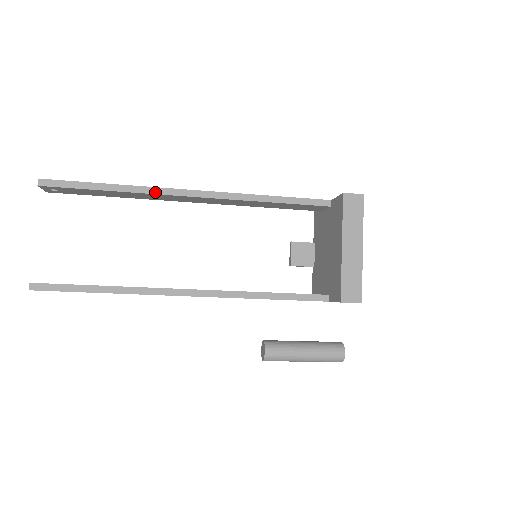
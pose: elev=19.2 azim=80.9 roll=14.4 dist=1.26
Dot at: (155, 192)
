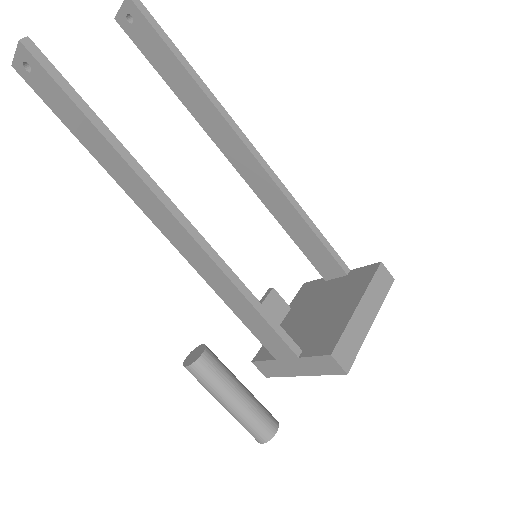
Dot at: (222, 112)
